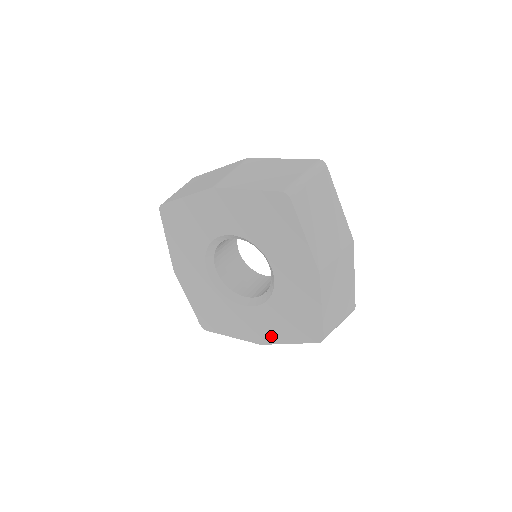
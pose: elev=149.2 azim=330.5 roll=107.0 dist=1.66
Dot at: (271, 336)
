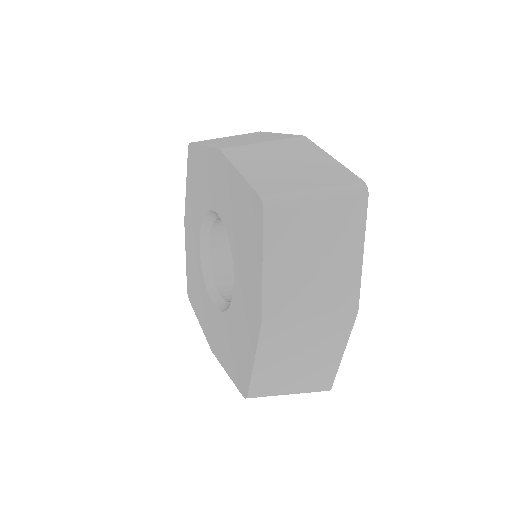
Dot at: (219, 351)
